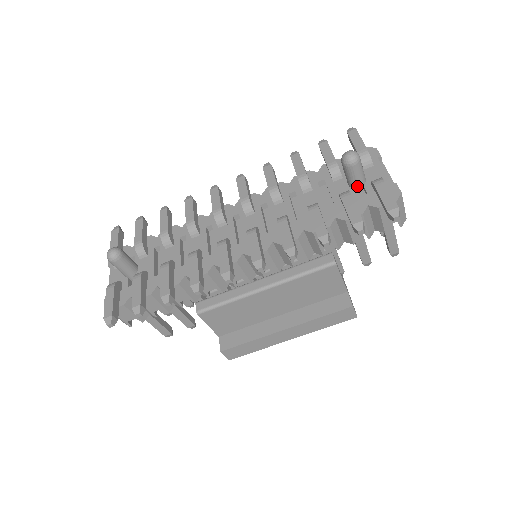
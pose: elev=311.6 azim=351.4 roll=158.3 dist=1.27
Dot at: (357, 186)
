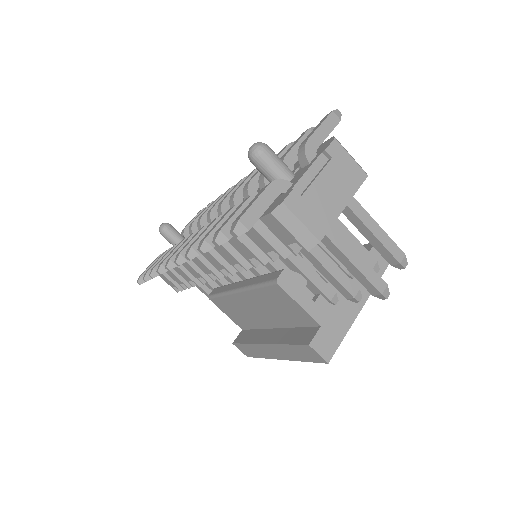
Dot at: occluded
